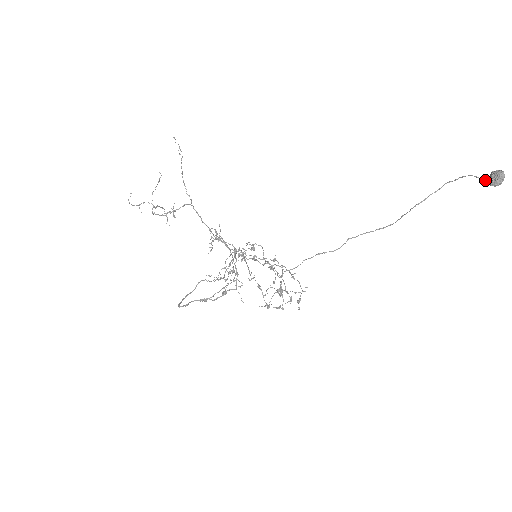
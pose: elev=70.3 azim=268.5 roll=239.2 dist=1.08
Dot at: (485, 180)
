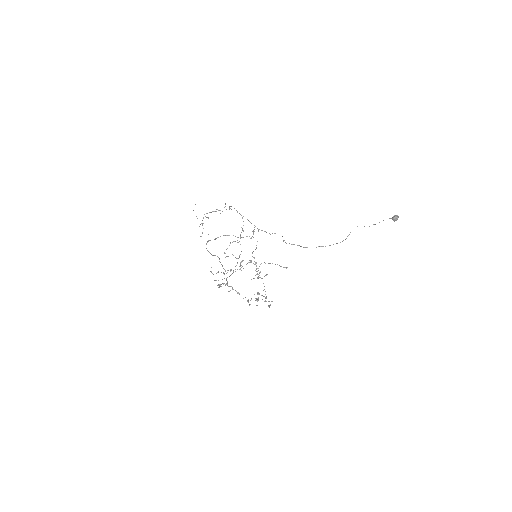
Dot at: (390, 218)
